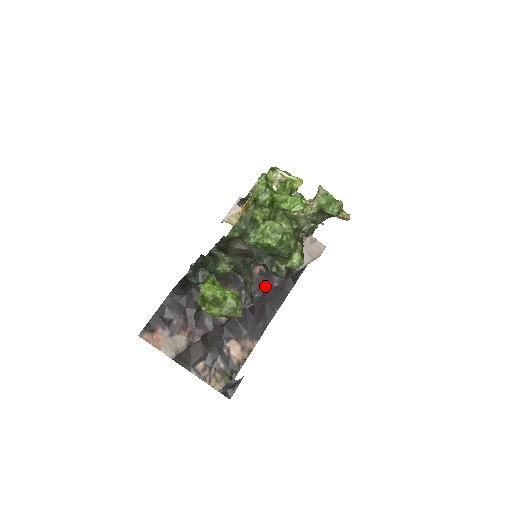
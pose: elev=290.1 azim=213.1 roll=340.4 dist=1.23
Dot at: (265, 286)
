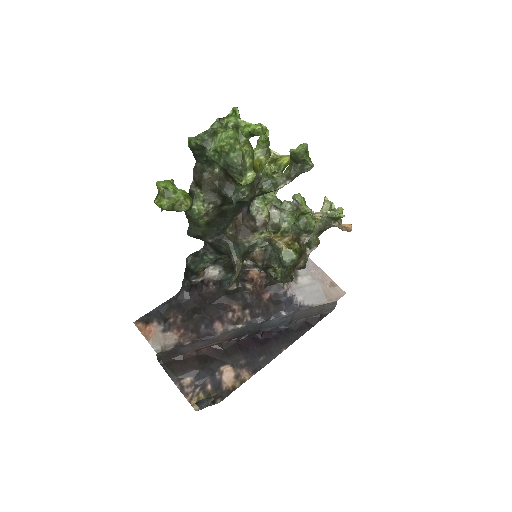
Dot at: (271, 312)
